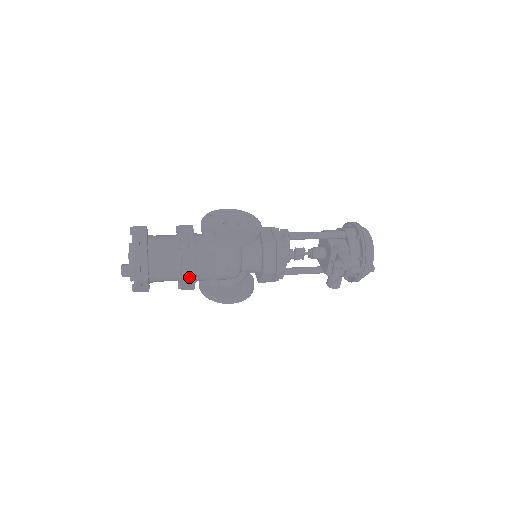
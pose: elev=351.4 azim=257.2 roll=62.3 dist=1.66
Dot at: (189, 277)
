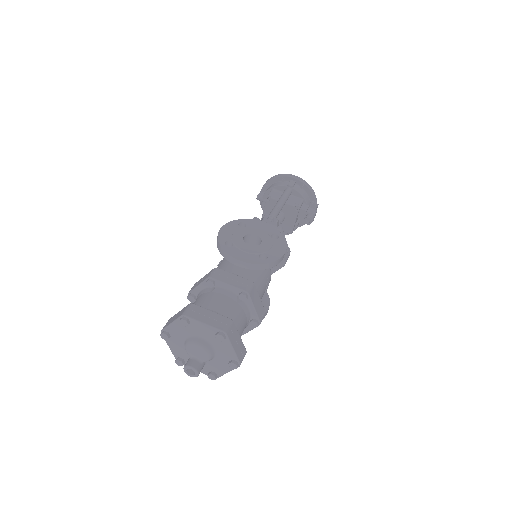
Dot at: occluded
